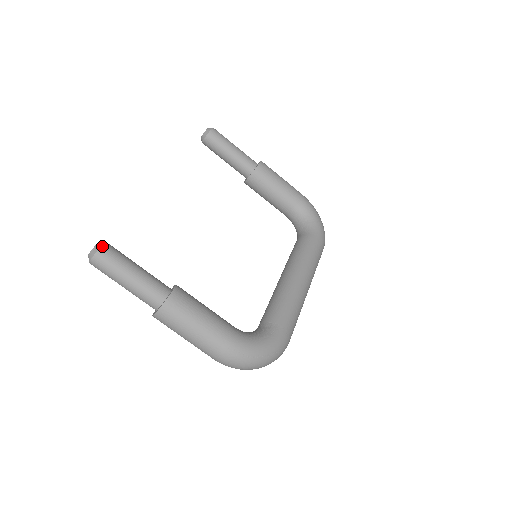
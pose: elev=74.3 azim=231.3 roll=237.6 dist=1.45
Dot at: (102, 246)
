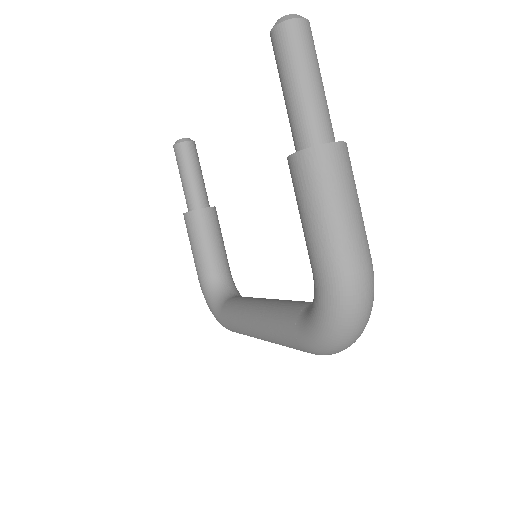
Dot at: occluded
